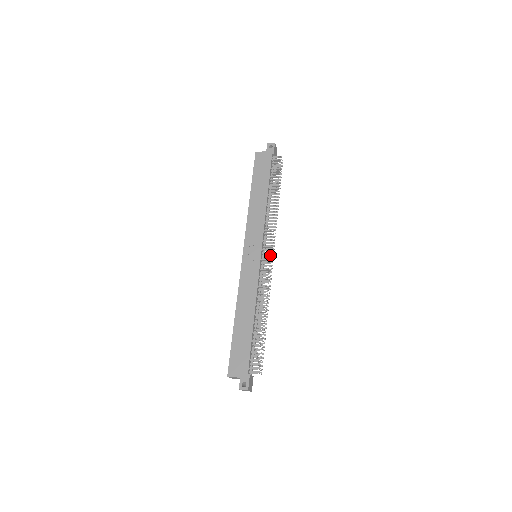
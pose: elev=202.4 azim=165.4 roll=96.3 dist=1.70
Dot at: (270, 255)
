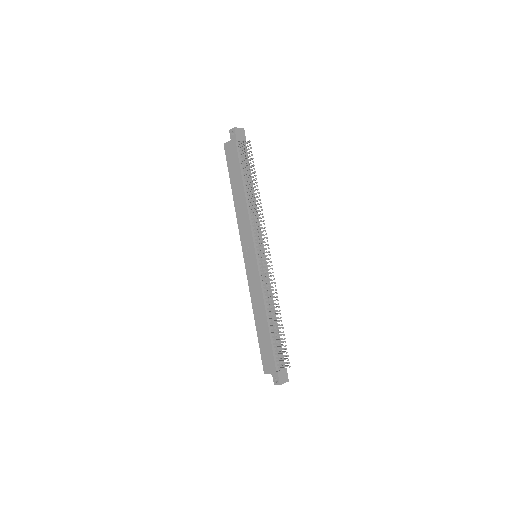
Dot at: (263, 255)
